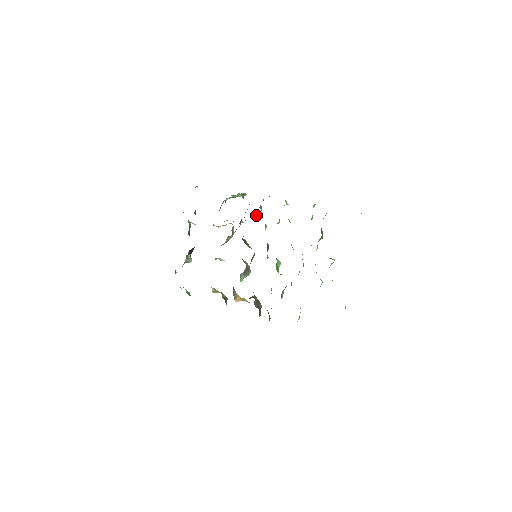
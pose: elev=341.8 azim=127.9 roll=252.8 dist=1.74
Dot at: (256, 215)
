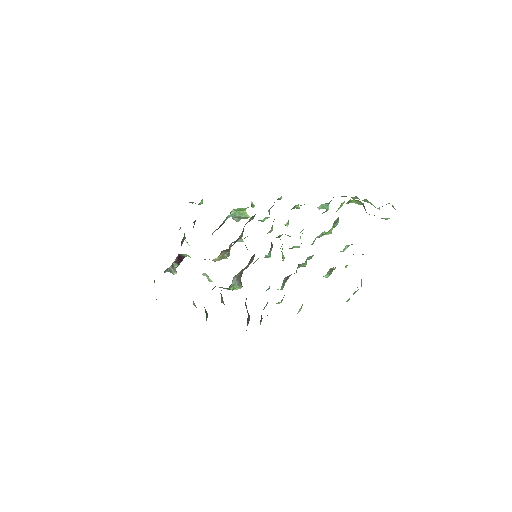
Dot at: (263, 220)
